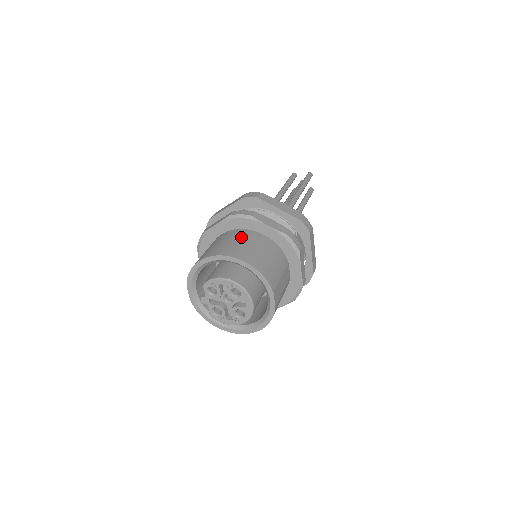
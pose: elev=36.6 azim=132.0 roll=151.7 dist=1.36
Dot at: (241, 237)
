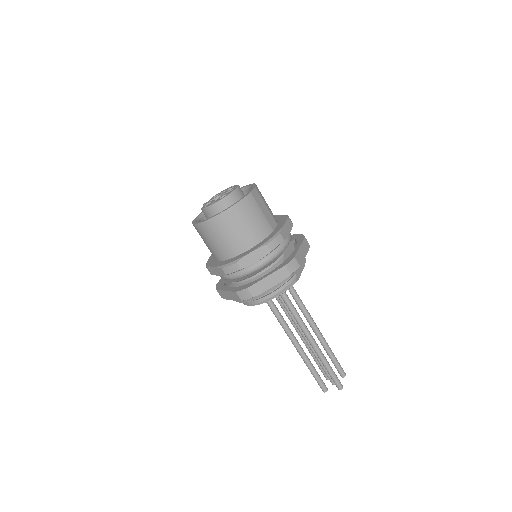
Dot at: occluded
